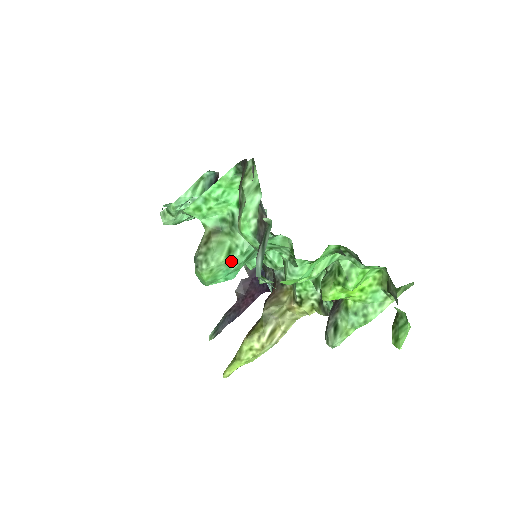
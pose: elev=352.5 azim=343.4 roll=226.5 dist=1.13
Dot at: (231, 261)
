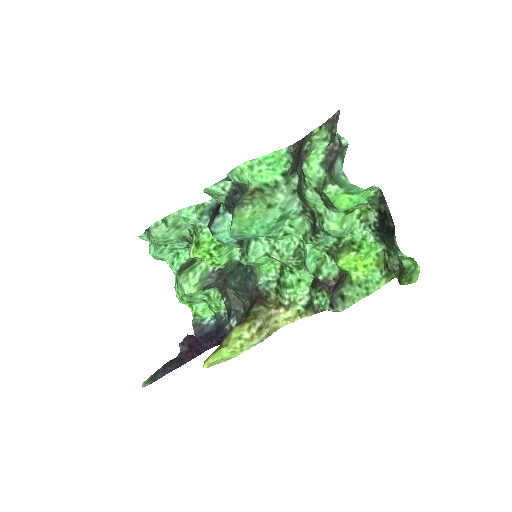
Dot at: (270, 213)
